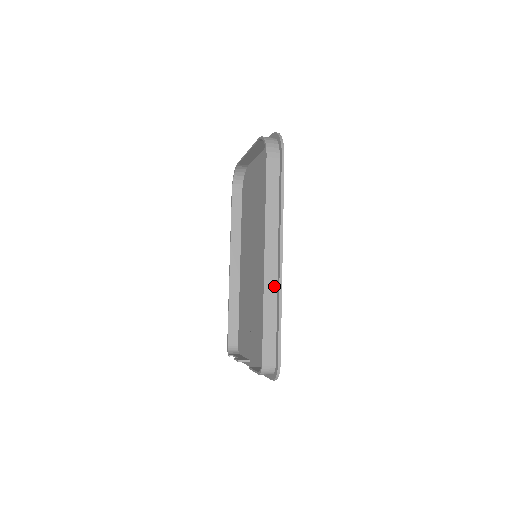
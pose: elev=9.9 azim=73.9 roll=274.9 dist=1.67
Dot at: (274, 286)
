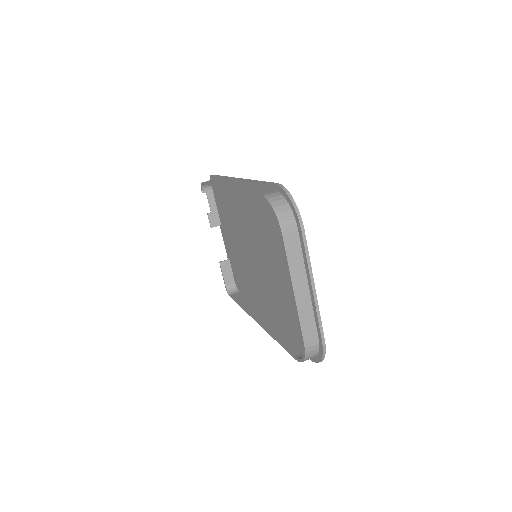
Dot at: (257, 311)
